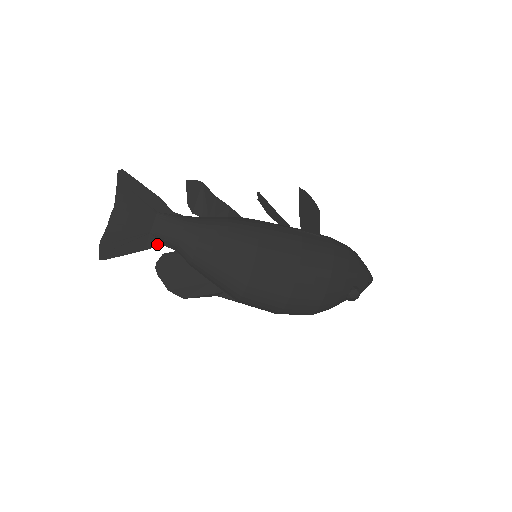
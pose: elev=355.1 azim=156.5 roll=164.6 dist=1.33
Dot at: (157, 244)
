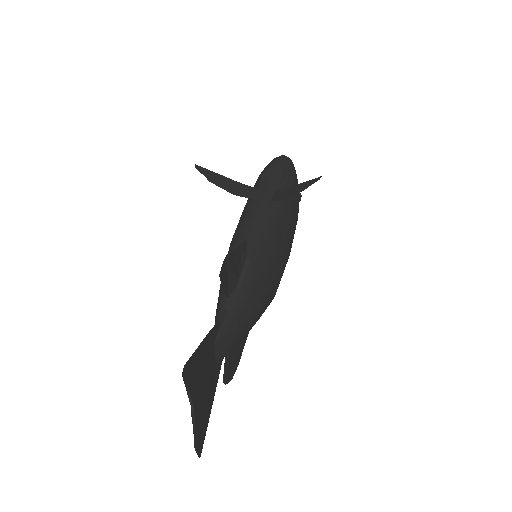
Dot at: occluded
